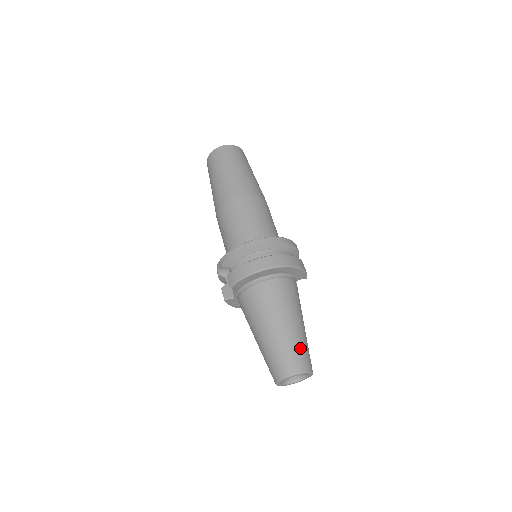
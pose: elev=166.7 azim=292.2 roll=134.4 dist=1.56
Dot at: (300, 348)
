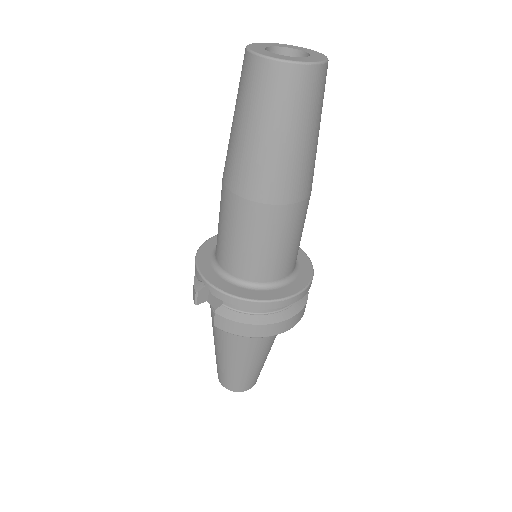
Dot at: (259, 373)
